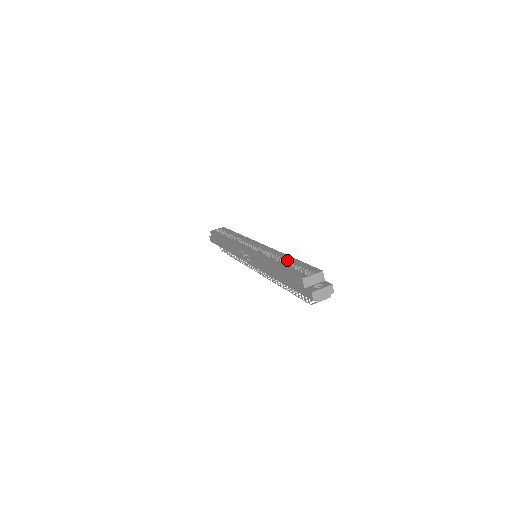
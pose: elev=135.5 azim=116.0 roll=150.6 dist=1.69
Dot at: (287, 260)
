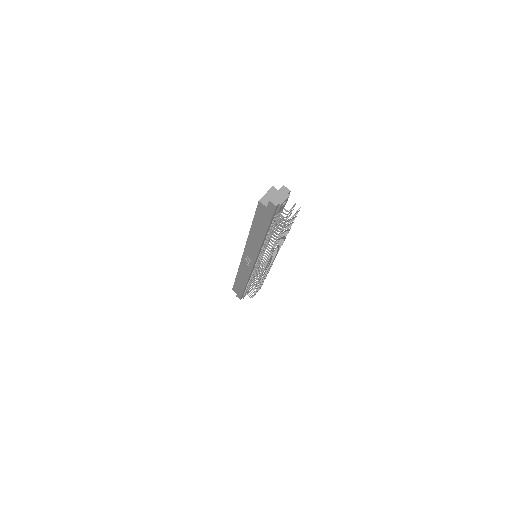
Dot at: occluded
